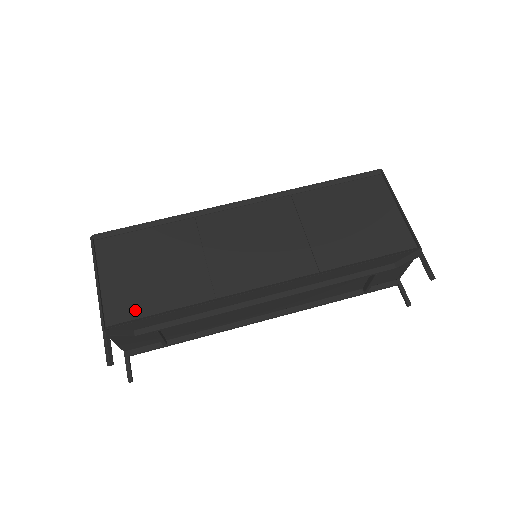
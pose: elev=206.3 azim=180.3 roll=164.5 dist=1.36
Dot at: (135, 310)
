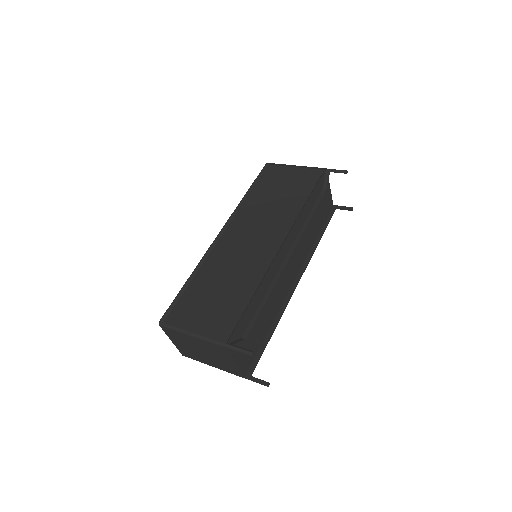
Dot at: (230, 322)
